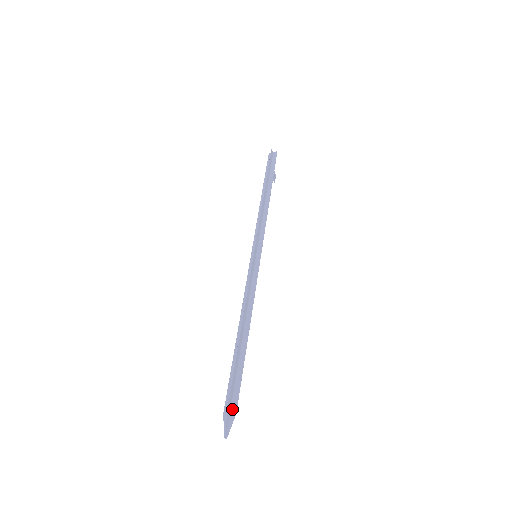
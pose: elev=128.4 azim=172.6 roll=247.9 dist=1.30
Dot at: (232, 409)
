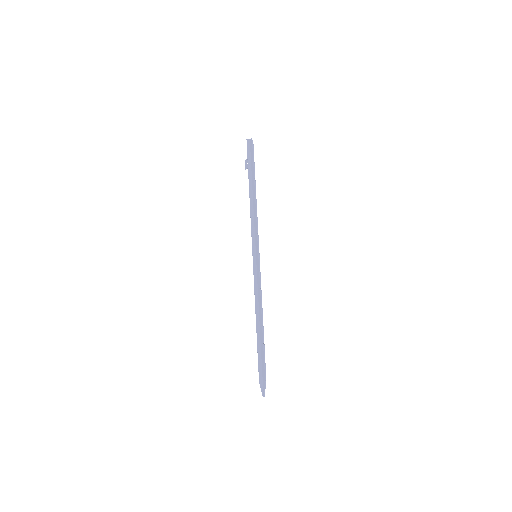
Dot at: (264, 378)
